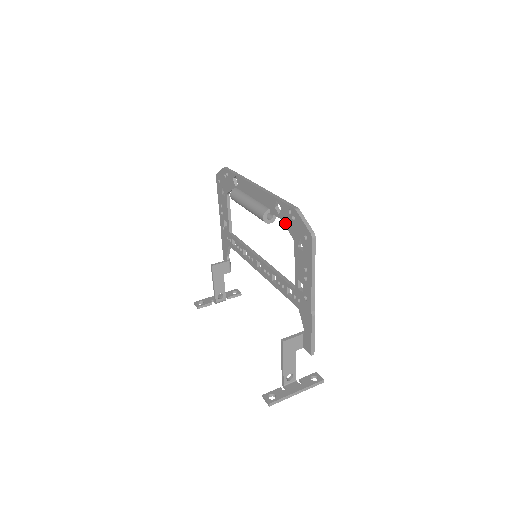
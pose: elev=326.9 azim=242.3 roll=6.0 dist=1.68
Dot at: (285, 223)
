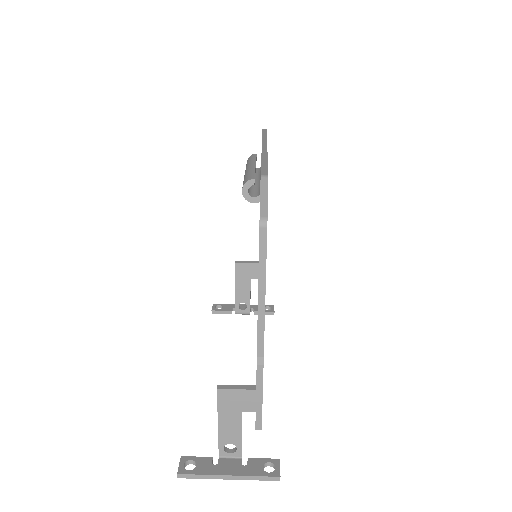
Dot at: occluded
